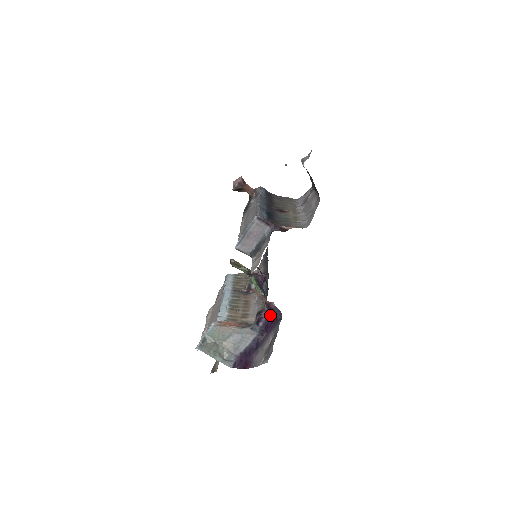
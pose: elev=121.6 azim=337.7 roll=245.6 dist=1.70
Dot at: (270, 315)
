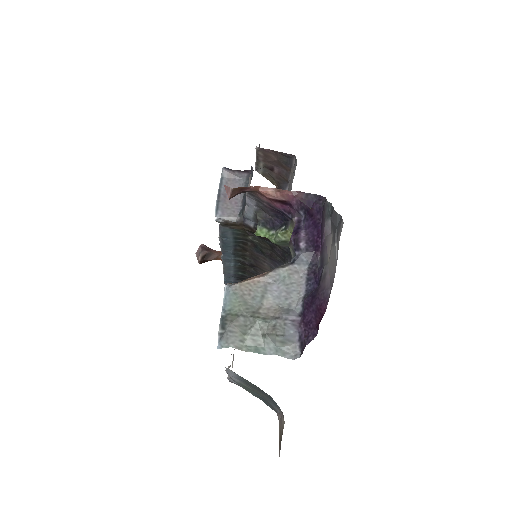
Dot at: (307, 220)
